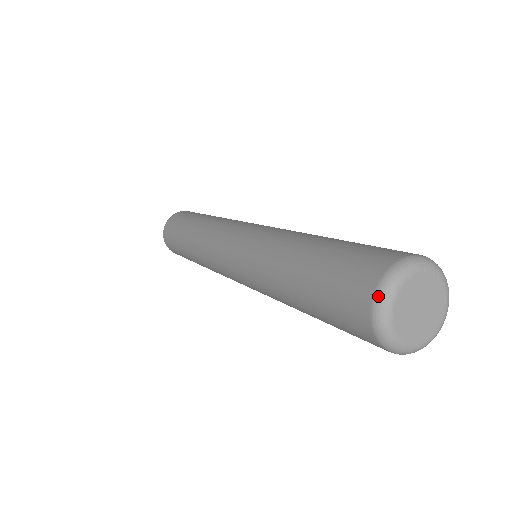
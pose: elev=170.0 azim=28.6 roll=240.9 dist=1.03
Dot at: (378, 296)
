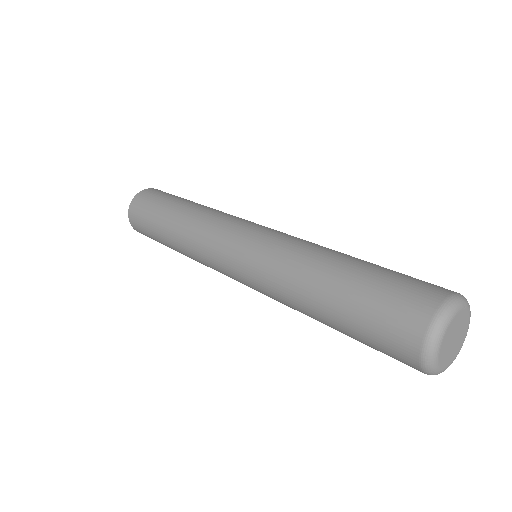
Dot at: (445, 307)
